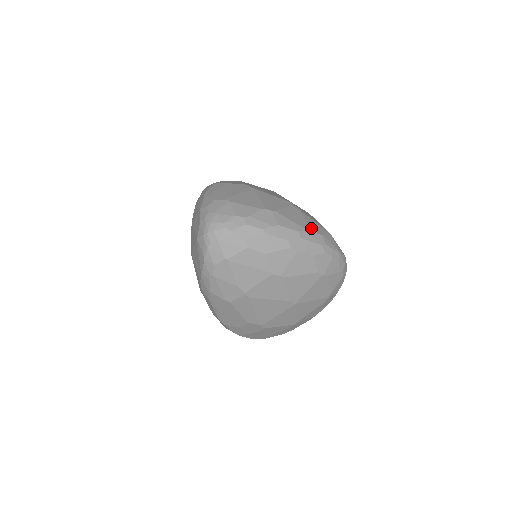
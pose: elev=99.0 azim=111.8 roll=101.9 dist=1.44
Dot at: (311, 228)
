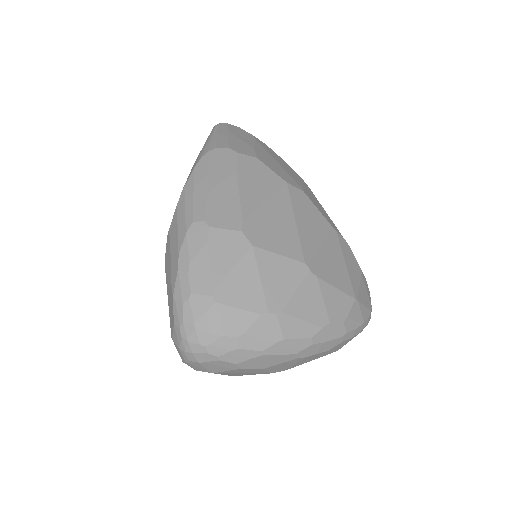
Dot at: (330, 318)
